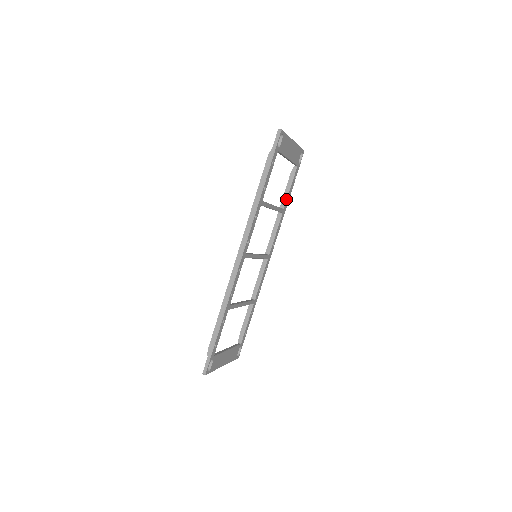
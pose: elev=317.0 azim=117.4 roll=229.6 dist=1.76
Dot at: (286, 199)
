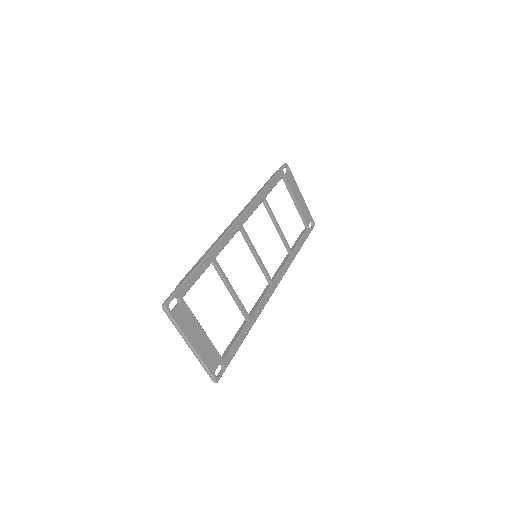
Dot at: (295, 246)
